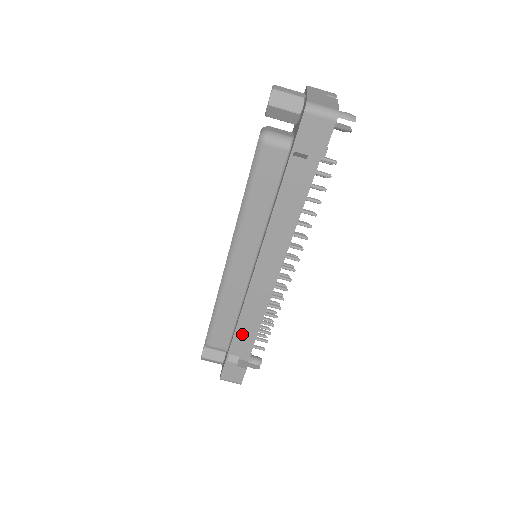
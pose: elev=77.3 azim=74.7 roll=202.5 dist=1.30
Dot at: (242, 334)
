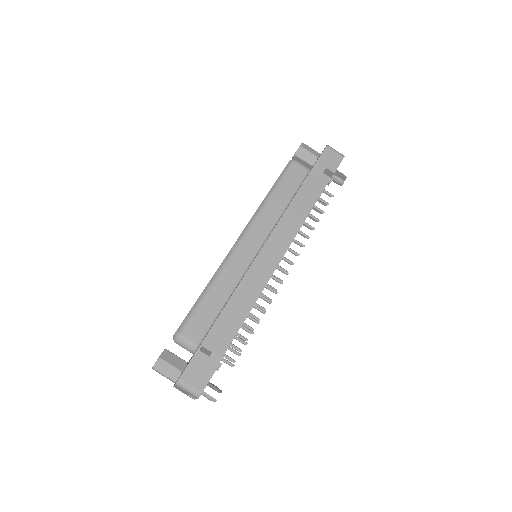
Dot at: (226, 320)
